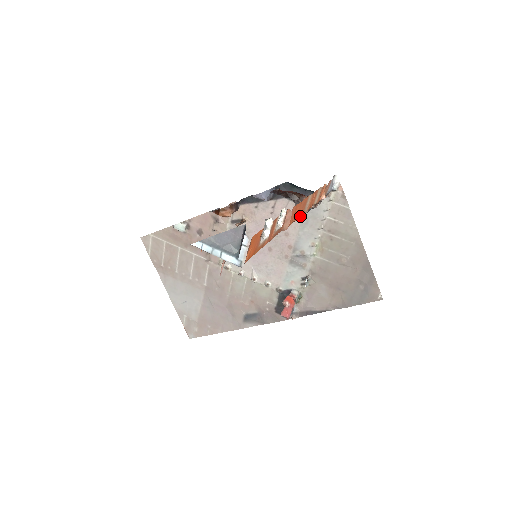
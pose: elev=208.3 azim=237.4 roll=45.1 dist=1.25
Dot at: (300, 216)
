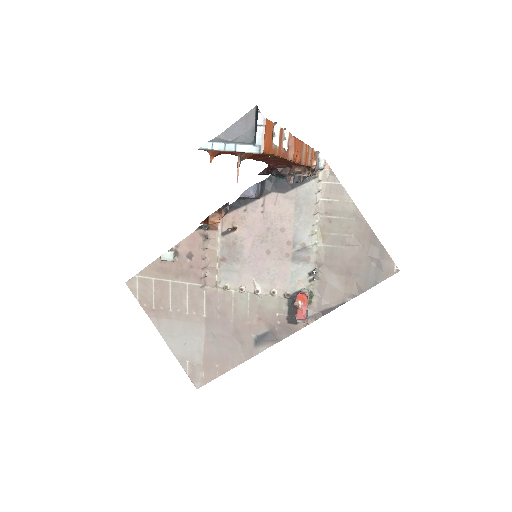
Dot at: (299, 163)
